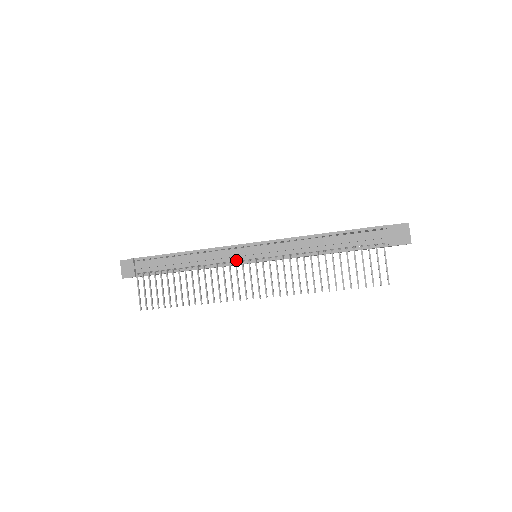
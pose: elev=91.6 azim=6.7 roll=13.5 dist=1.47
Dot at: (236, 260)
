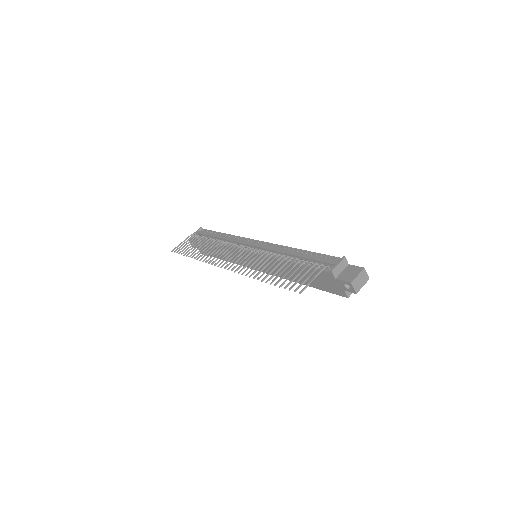
Dot at: occluded
